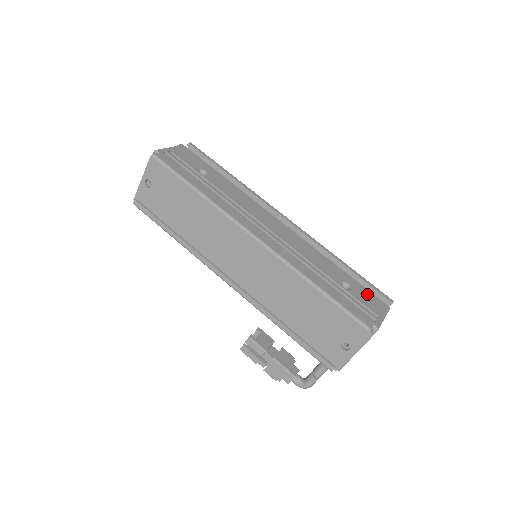
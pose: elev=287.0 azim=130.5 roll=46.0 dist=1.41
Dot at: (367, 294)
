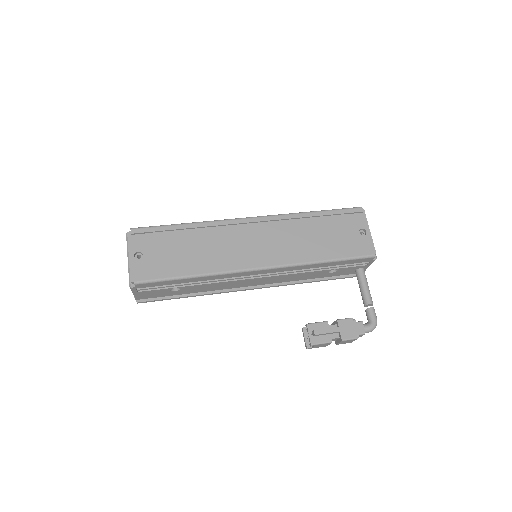
Dot at: occluded
